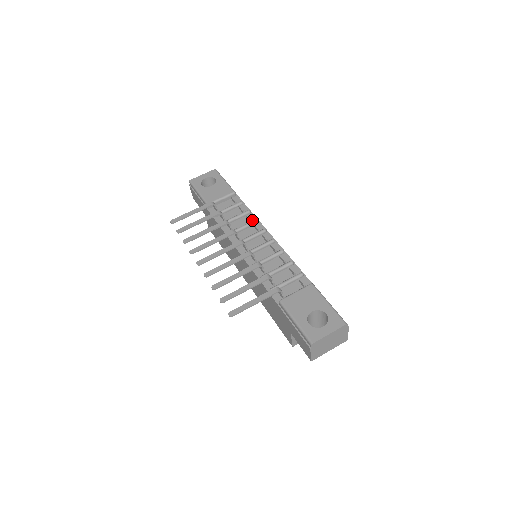
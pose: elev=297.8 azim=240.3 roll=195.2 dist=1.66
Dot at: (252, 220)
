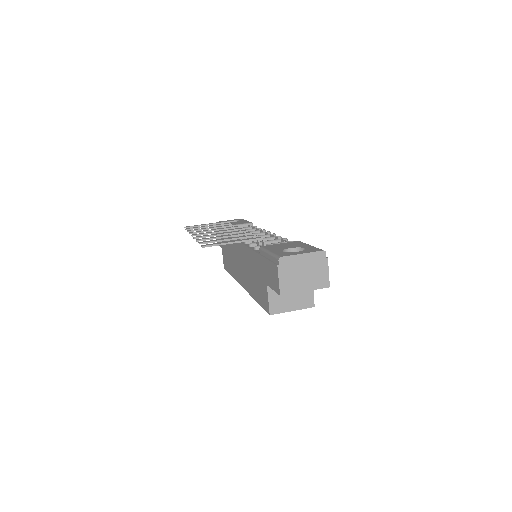
Dot at: occluded
